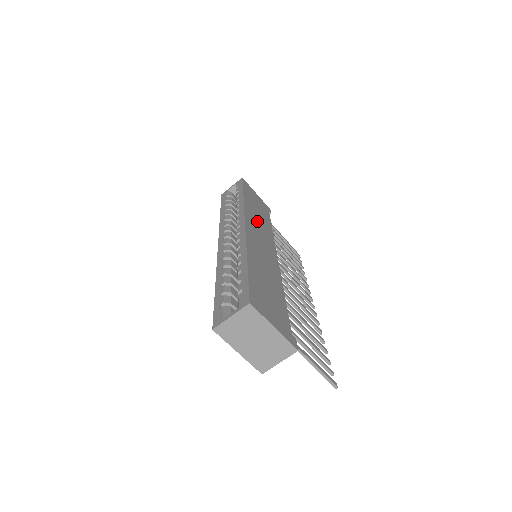
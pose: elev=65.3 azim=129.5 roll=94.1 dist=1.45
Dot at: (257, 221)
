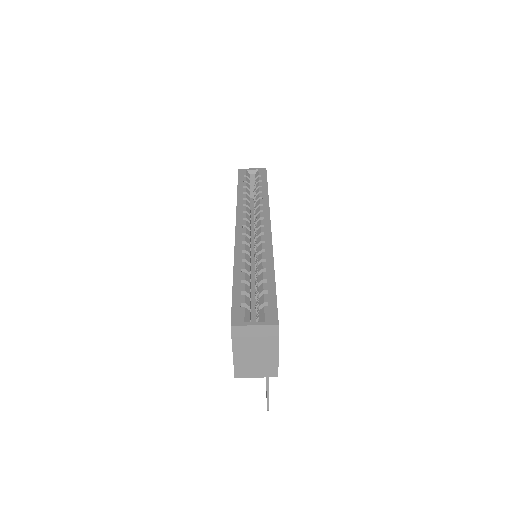
Dot at: occluded
